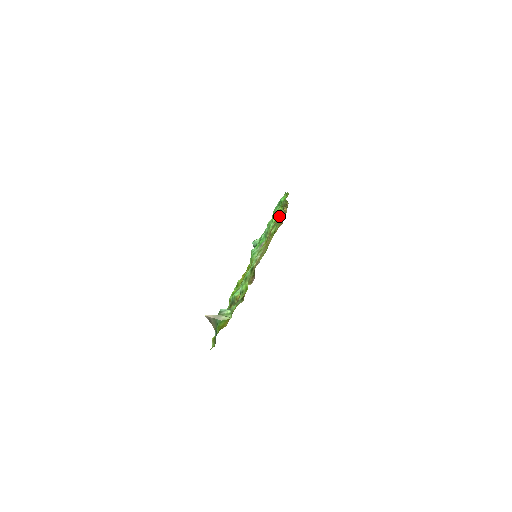
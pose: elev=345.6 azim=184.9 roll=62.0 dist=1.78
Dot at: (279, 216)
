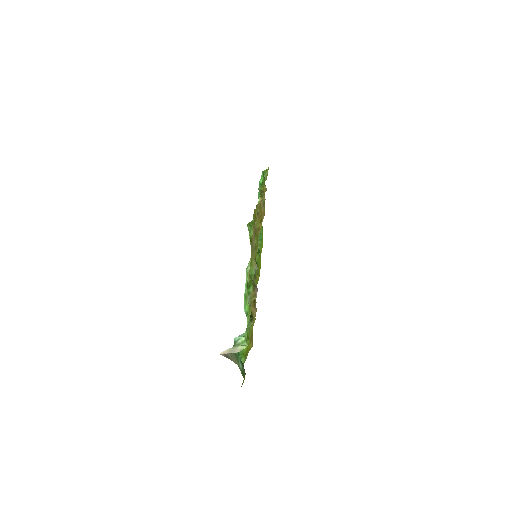
Dot at: occluded
